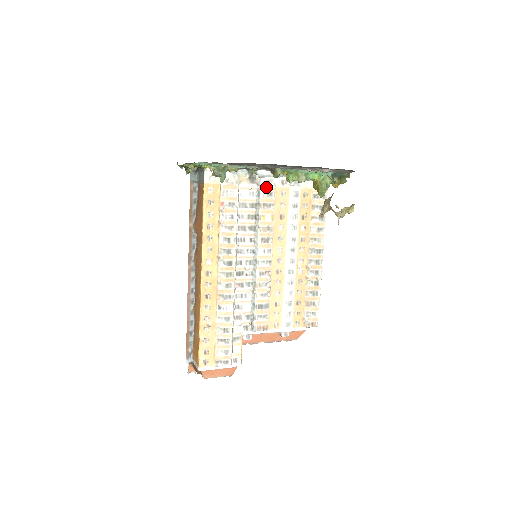
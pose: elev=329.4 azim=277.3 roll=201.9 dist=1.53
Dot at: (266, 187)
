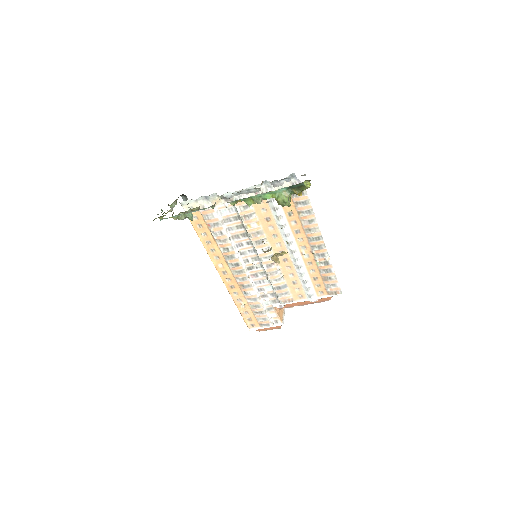
Dot at: (240, 202)
